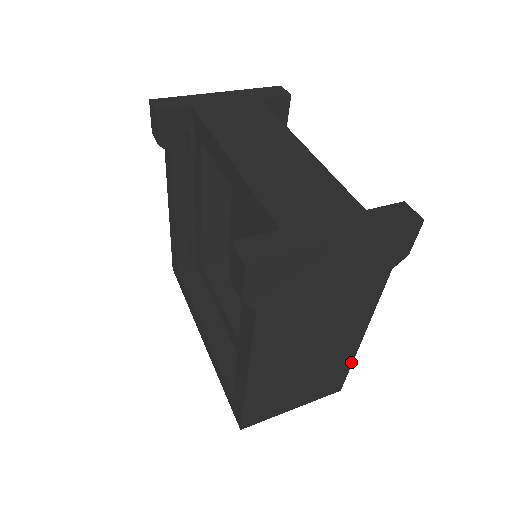
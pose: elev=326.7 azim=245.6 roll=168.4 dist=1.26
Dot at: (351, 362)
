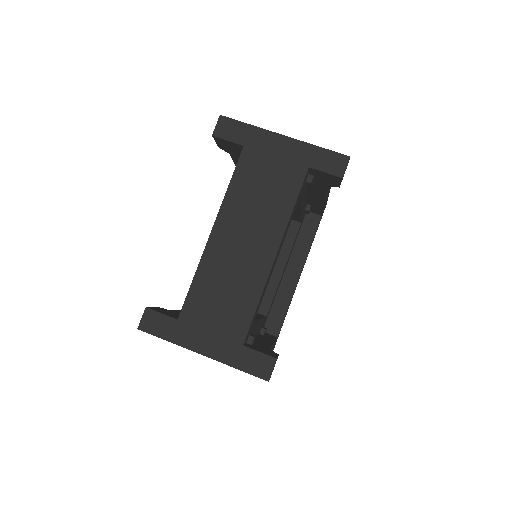
Dot at: occluded
